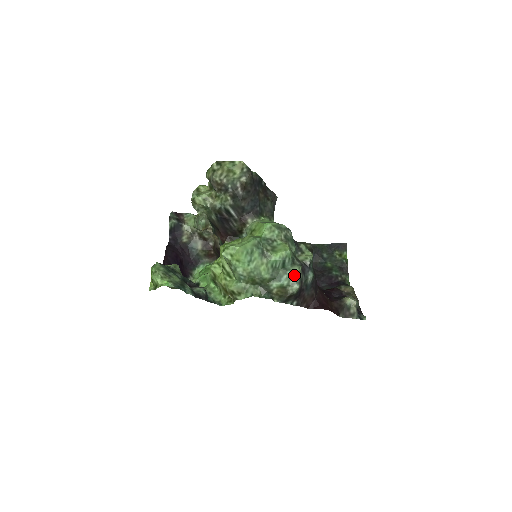
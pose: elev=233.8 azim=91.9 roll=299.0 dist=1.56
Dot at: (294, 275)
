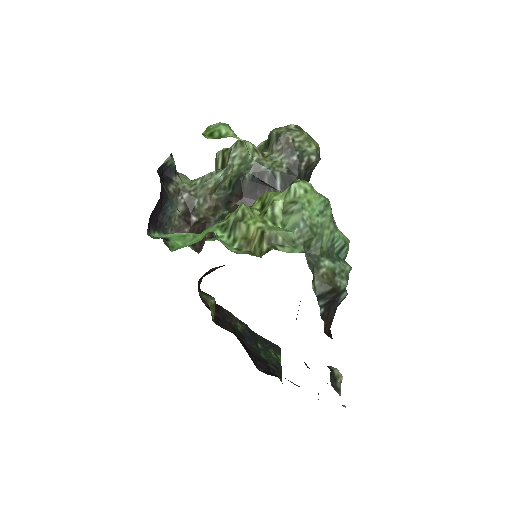
Dot at: (345, 270)
